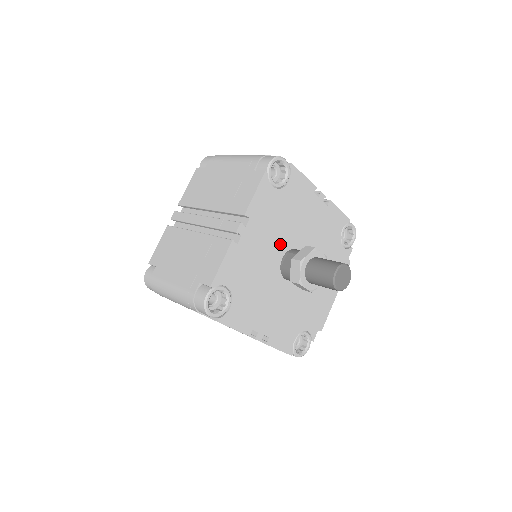
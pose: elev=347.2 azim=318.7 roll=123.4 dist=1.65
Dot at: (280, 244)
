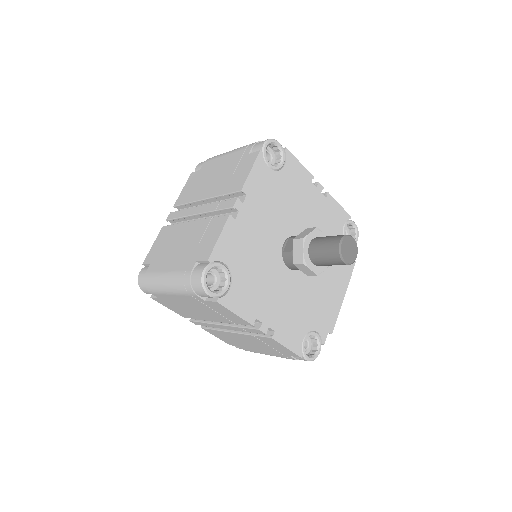
Dot at: (280, 228)
